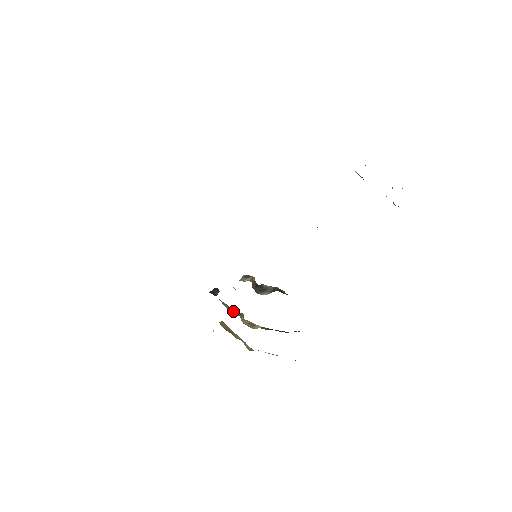
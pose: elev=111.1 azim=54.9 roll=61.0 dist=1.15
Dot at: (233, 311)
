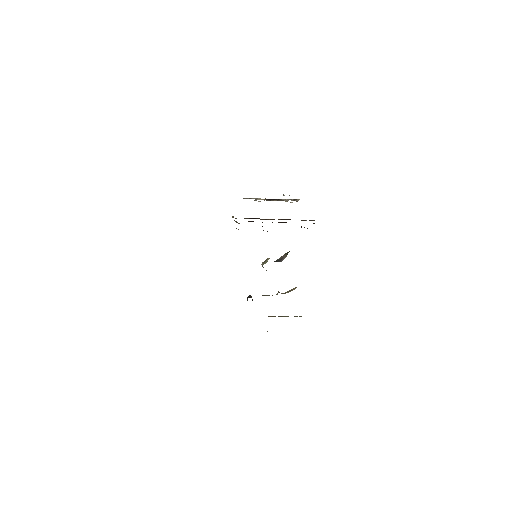
Dot at: (272, 295)
